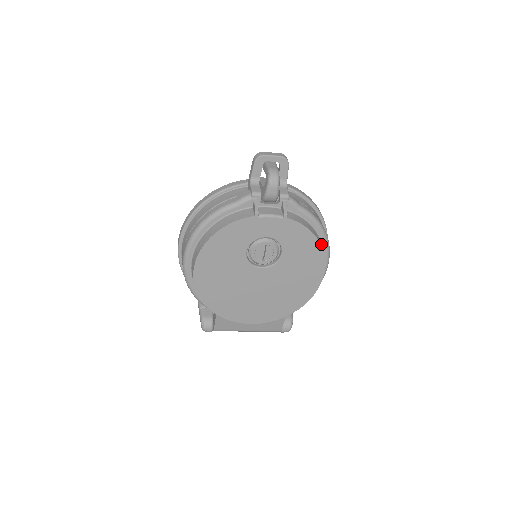
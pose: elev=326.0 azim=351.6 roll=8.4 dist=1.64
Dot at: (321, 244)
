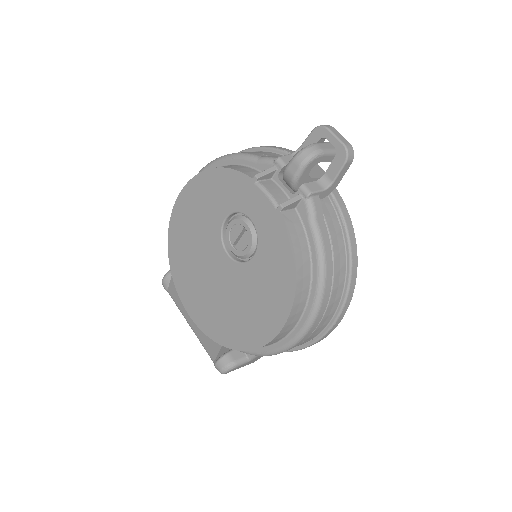
Dot at: (308, 296)
